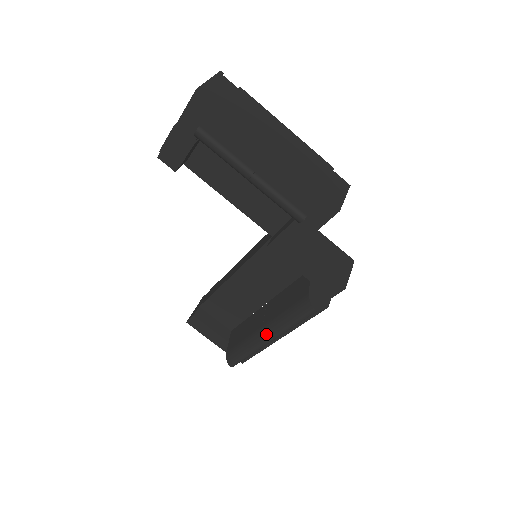
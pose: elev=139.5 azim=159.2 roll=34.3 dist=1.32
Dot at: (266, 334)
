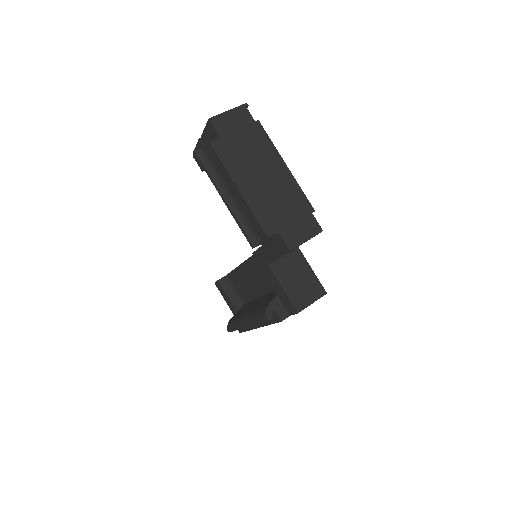
Dot at: (245, 319)
